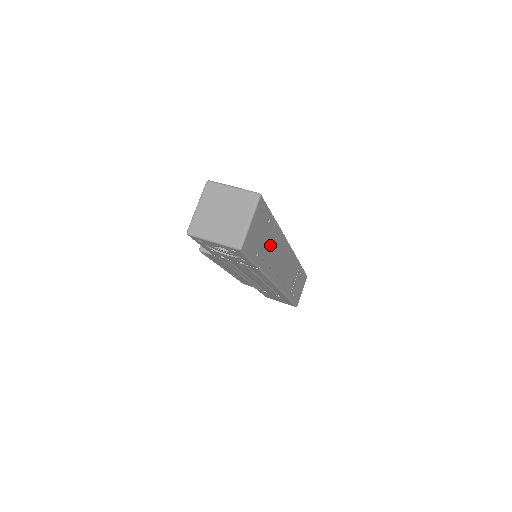
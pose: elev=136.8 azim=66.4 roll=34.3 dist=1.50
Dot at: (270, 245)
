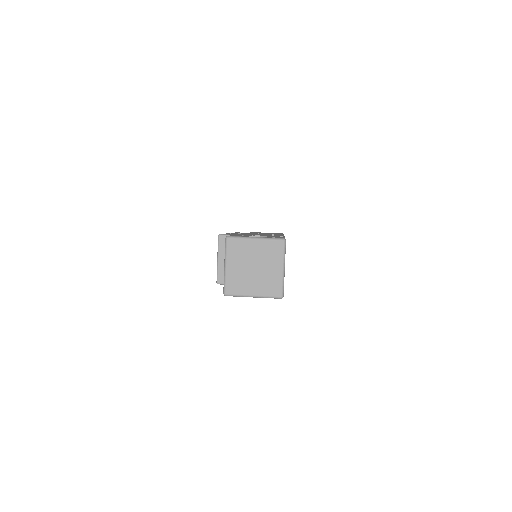
Dot at: occluded
